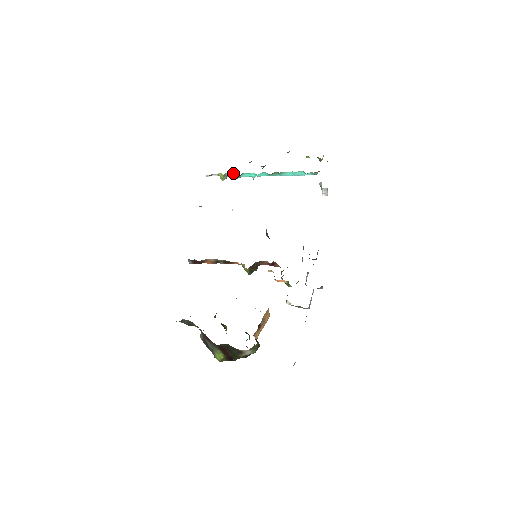
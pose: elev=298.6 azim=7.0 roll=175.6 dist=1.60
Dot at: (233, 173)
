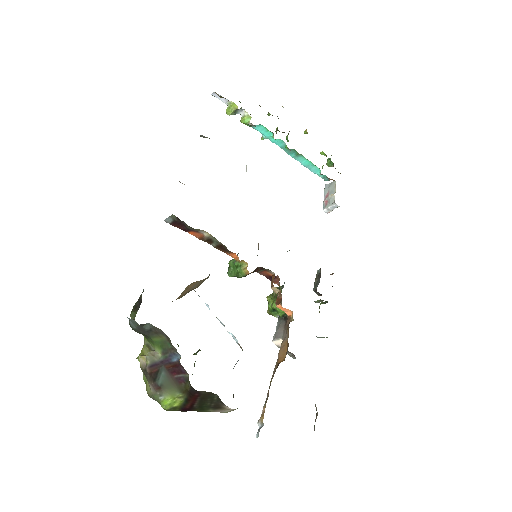
Dot at: occluded
